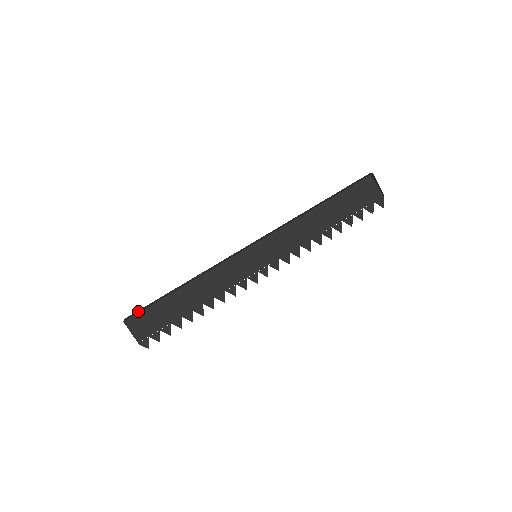
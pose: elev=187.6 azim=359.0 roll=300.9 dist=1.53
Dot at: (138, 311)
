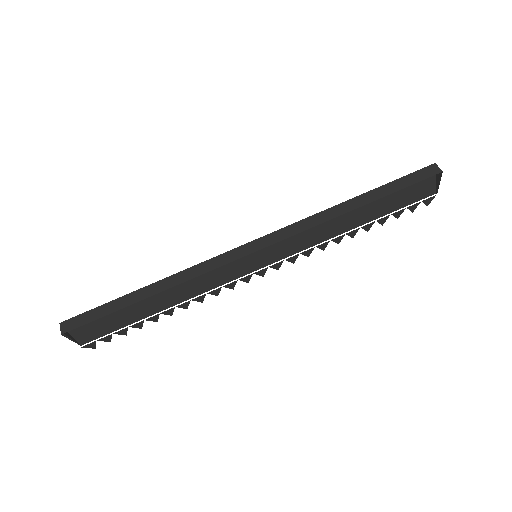
Dot at: (82, 319)
